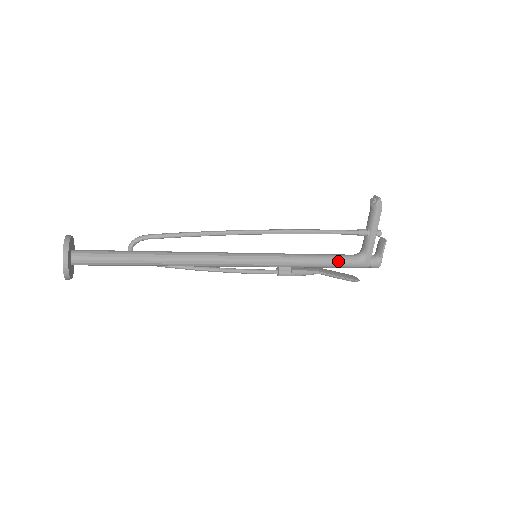
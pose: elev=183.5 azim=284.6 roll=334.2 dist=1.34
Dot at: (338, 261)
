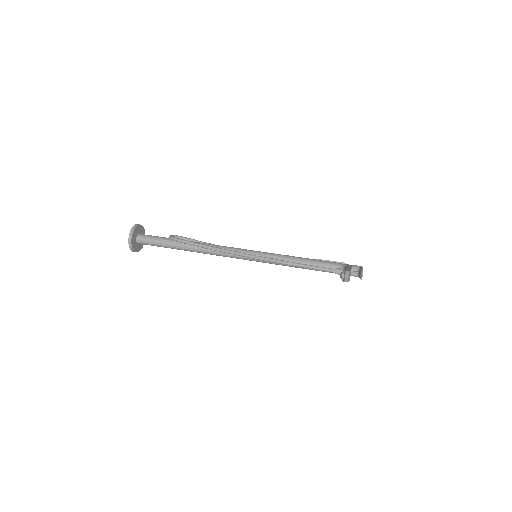
Dot at: occluded
